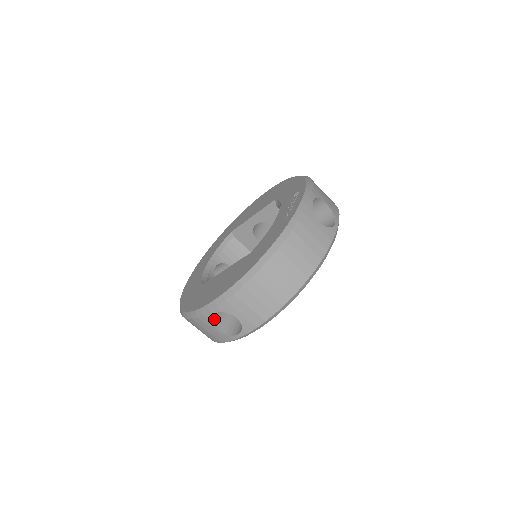
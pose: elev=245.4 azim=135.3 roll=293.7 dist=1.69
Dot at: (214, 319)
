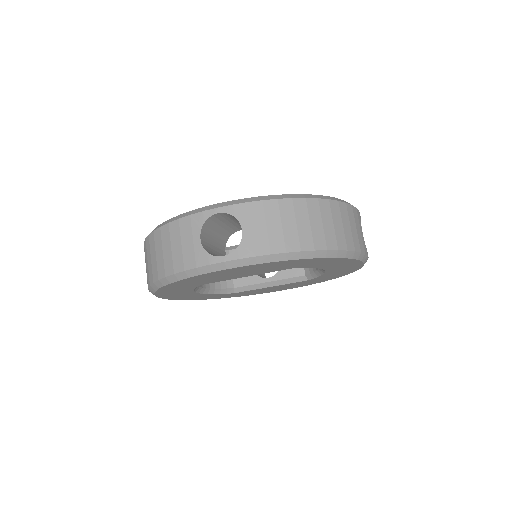
Dot at: (204, 232)
